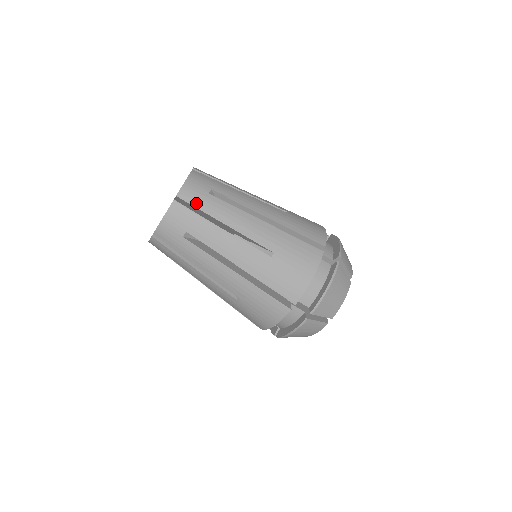
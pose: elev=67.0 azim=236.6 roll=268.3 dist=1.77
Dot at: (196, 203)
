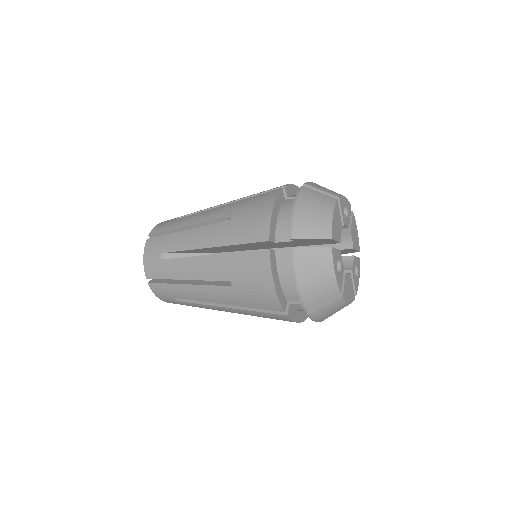
Dot at: occluded
